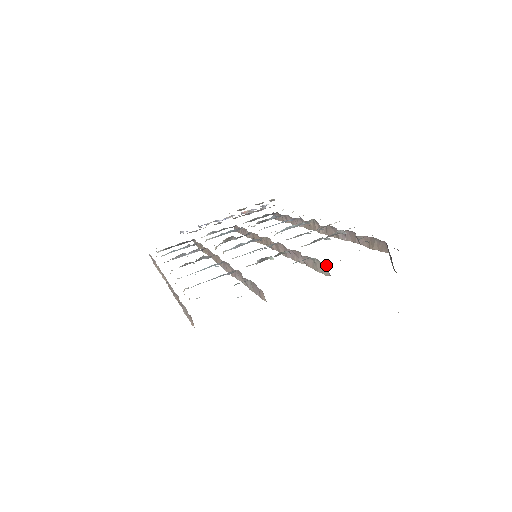
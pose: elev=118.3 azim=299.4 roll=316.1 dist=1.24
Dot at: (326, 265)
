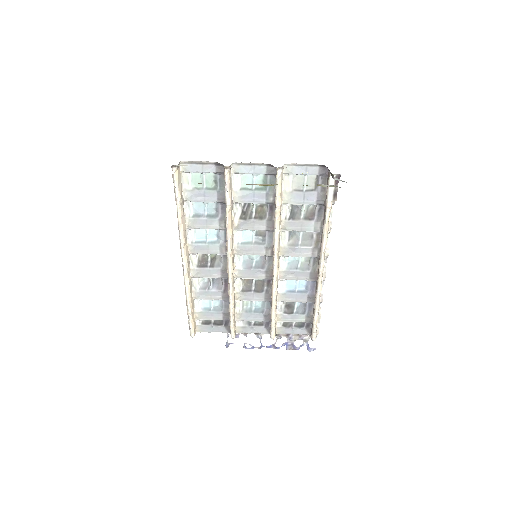
Dot at: occluded
